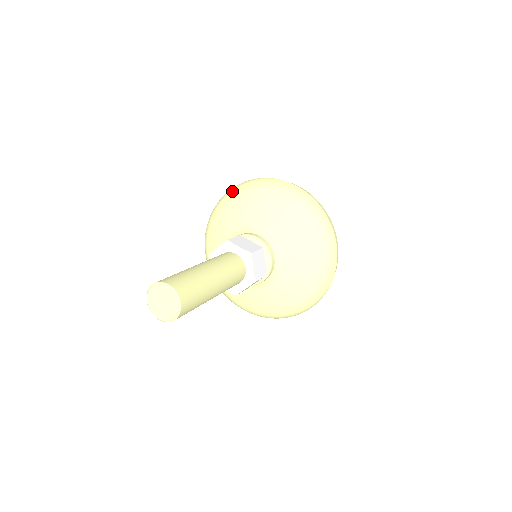
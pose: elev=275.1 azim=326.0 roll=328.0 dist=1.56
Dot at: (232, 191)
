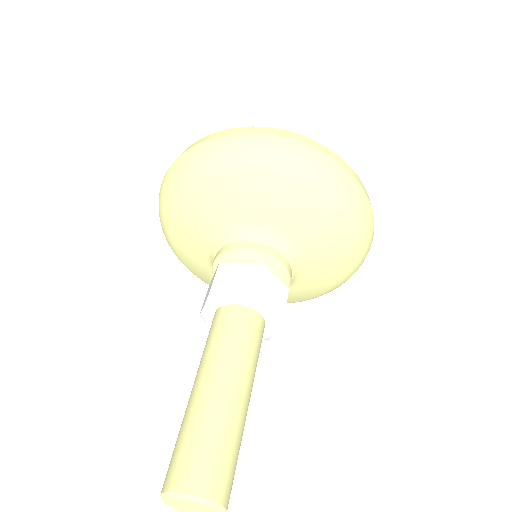
Dot at: (255, 151)
